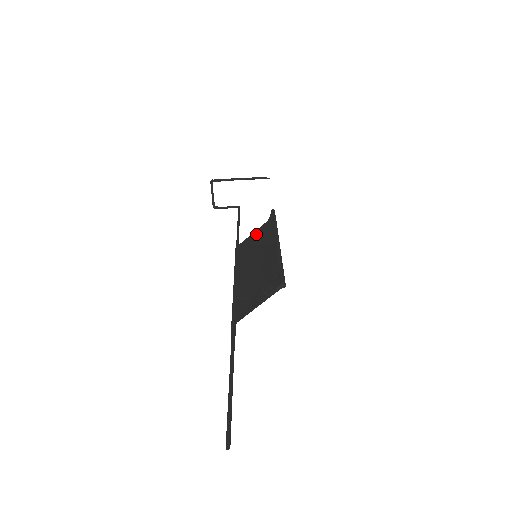
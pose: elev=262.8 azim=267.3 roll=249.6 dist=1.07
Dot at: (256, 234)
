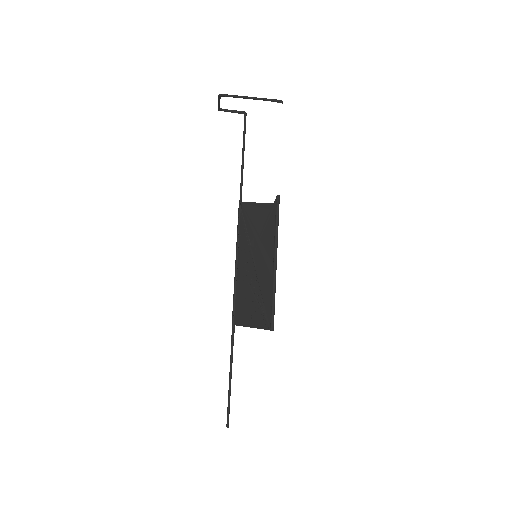
Dot at: (259, 212)
